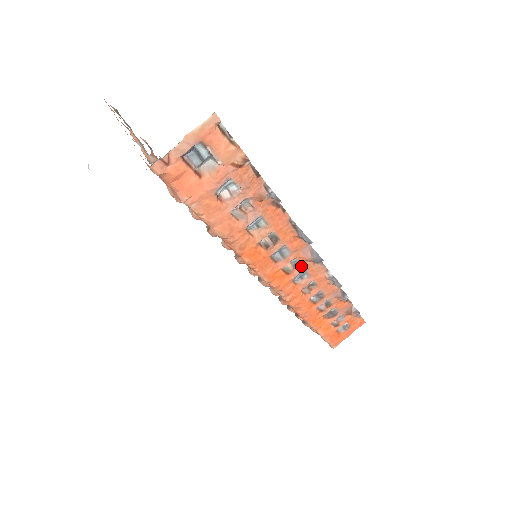
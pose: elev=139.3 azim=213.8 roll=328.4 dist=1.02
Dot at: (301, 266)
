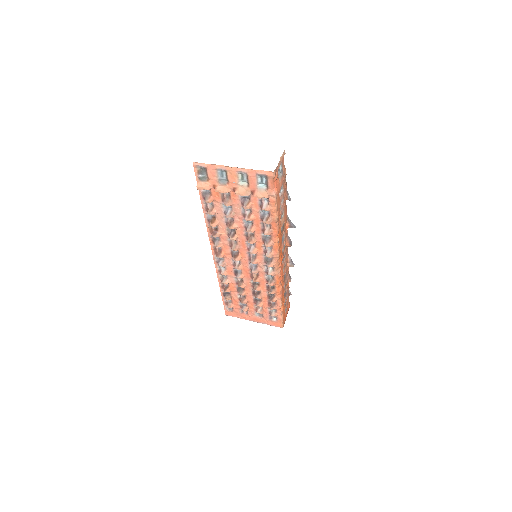
Dot at: (285, 250)
